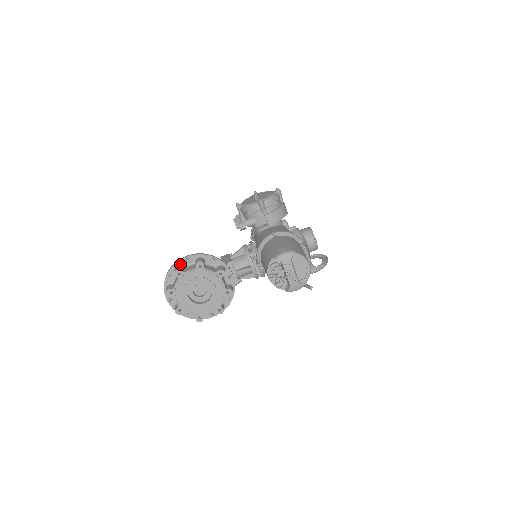
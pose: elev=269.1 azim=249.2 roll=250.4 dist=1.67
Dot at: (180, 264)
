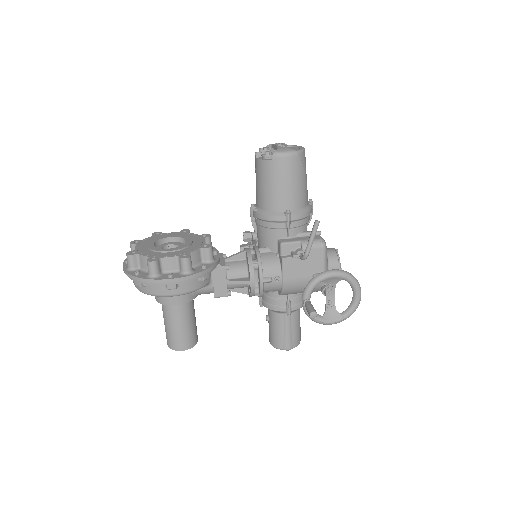
Dot at: occluded
